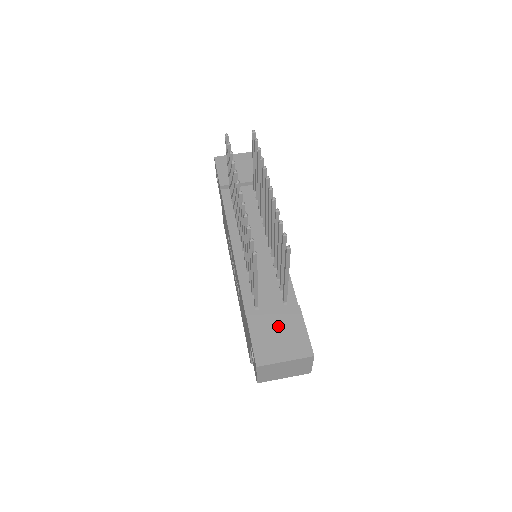
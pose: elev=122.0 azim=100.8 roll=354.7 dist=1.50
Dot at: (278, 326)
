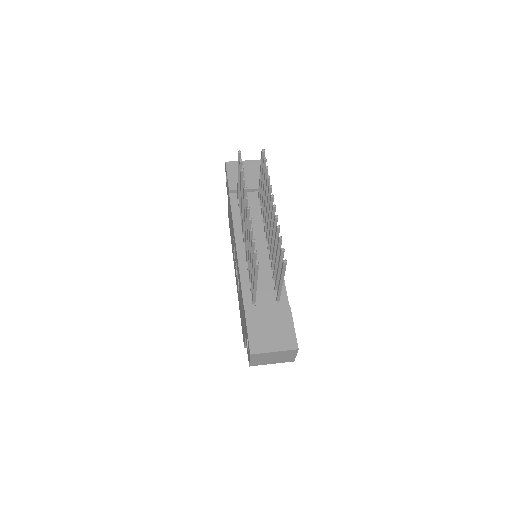
Dot at: (271, 321)
